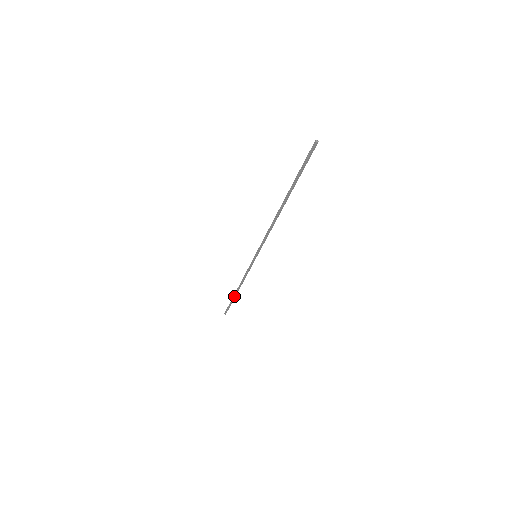
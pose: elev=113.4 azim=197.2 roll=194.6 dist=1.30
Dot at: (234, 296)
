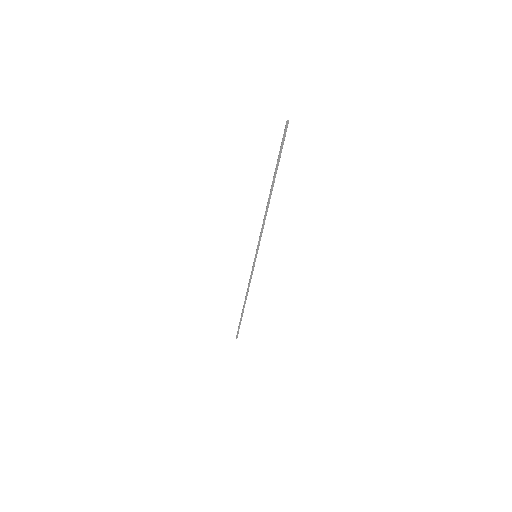
Dot at: (242, 311)
